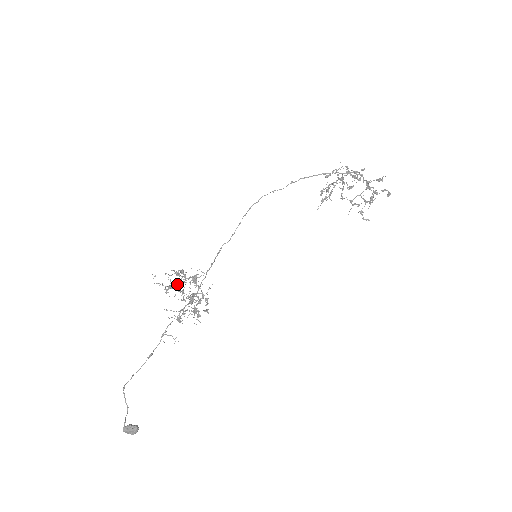
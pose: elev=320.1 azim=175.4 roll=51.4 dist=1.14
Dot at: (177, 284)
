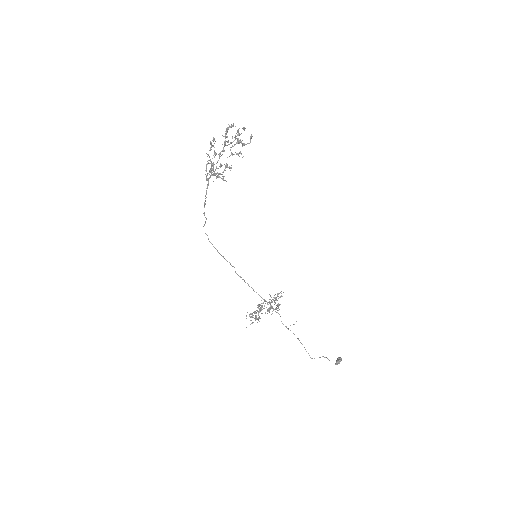
Dot at: (258, 315)
